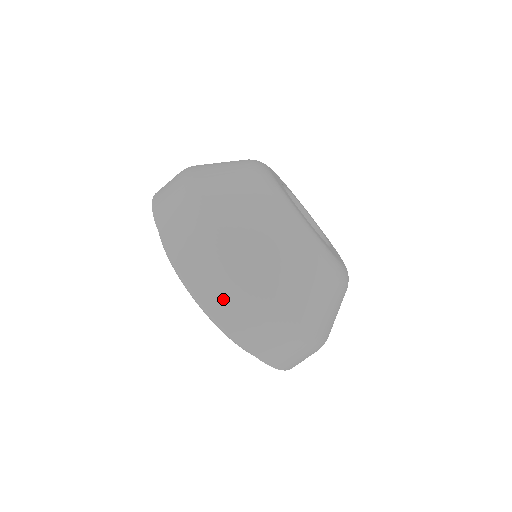
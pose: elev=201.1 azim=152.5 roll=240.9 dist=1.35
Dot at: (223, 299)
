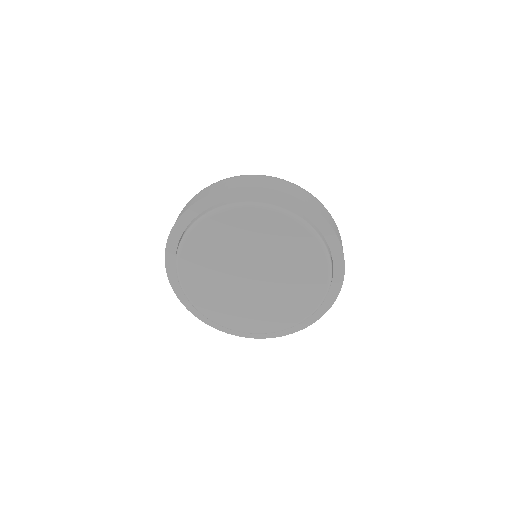
Dot at: (224, 185)
